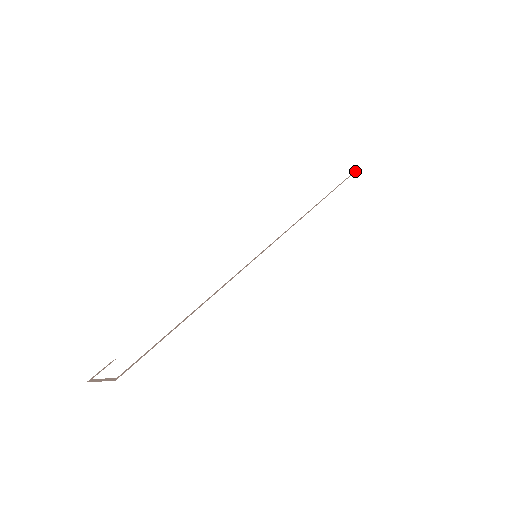
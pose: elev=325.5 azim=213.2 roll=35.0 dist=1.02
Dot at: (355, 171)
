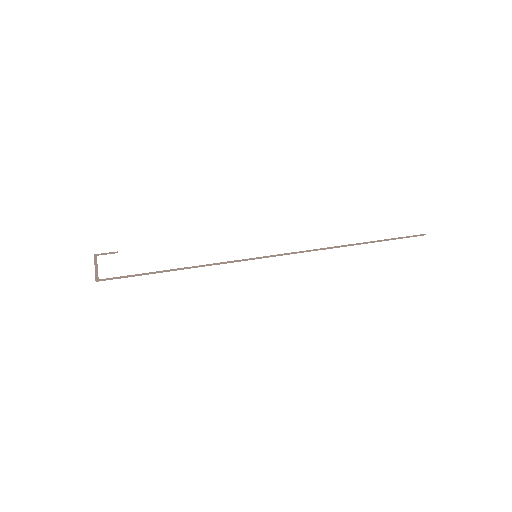
Dot at: occluded
